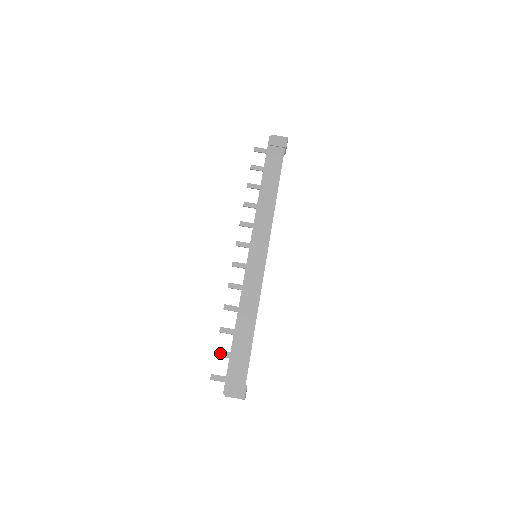
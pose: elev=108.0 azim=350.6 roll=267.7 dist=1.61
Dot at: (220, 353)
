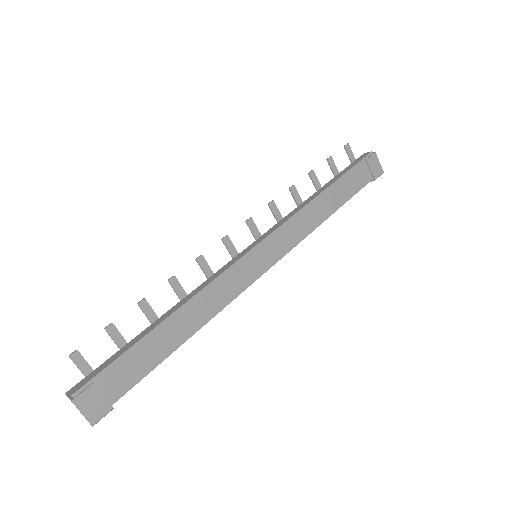
Dot at: (114, 332)
